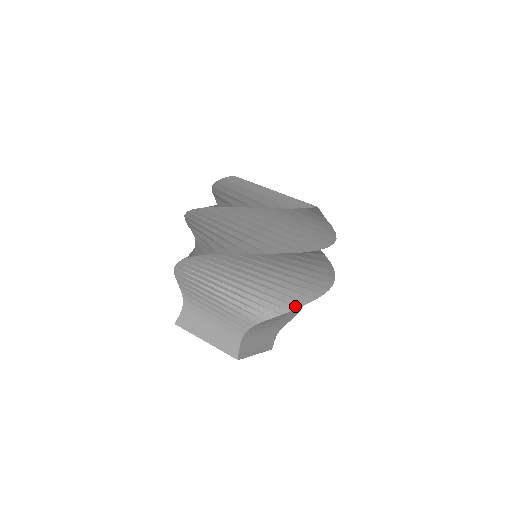
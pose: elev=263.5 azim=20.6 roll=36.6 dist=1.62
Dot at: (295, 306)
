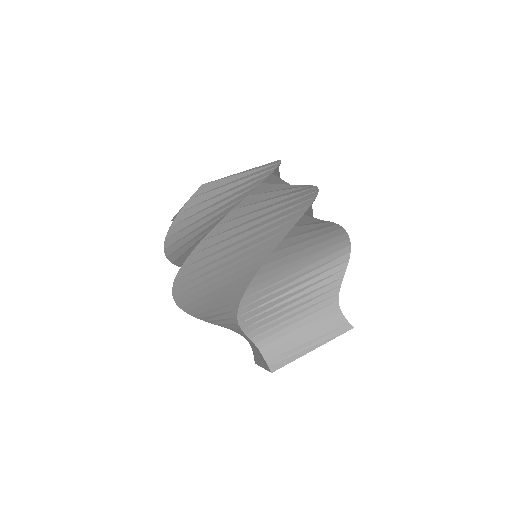
Dot at: (347, 239)
